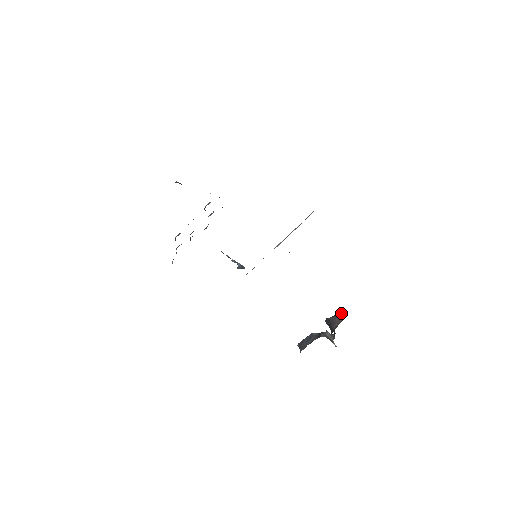
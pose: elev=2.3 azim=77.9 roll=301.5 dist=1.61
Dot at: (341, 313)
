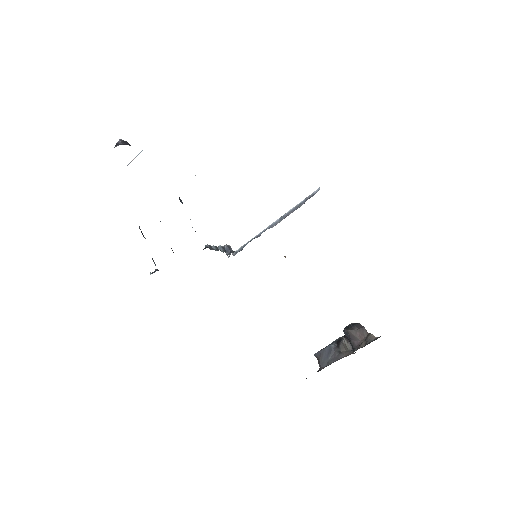
Dot at: (362, 328)
